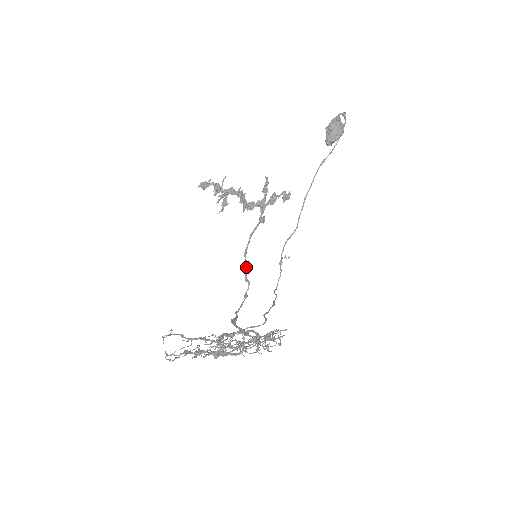
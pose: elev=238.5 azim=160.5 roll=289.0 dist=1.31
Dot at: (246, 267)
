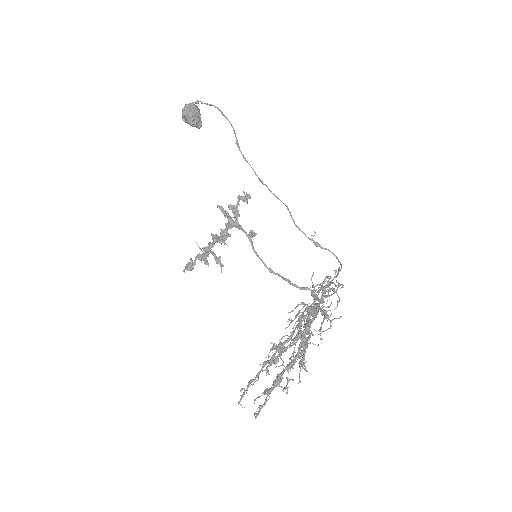
Dot at: (285, 279)
